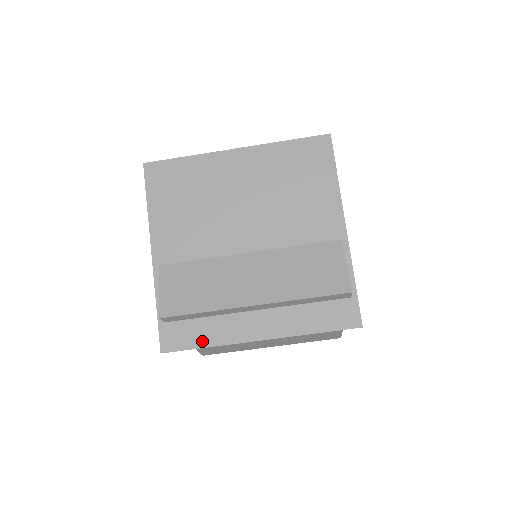
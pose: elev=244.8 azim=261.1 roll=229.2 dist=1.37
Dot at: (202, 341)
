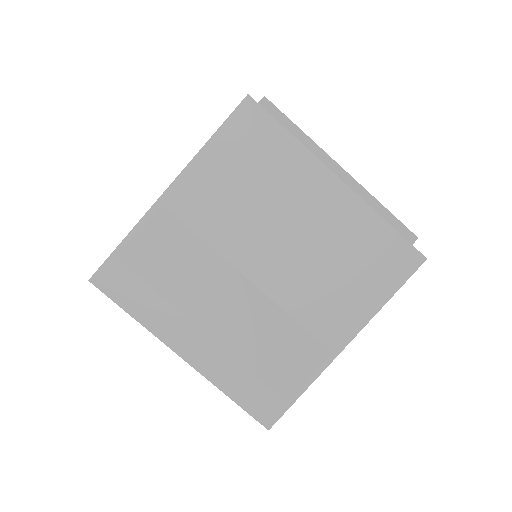
Dot at: (133, 308)
